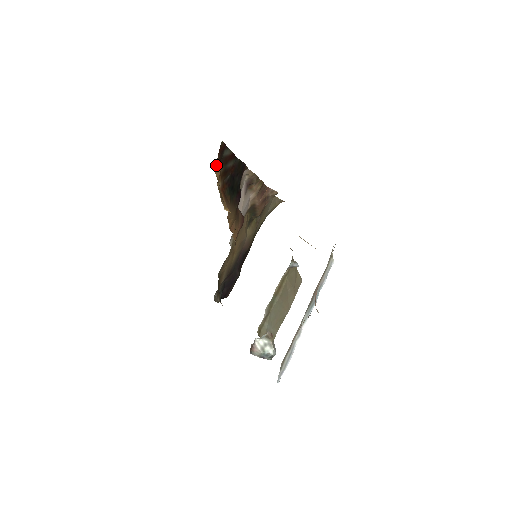
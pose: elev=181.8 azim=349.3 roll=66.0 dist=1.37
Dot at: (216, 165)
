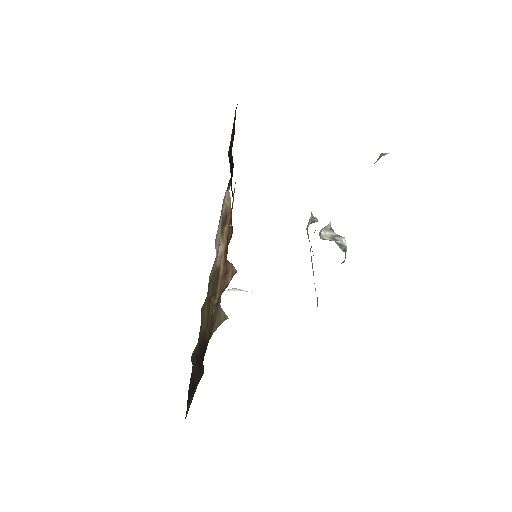
Dot at: occluded
